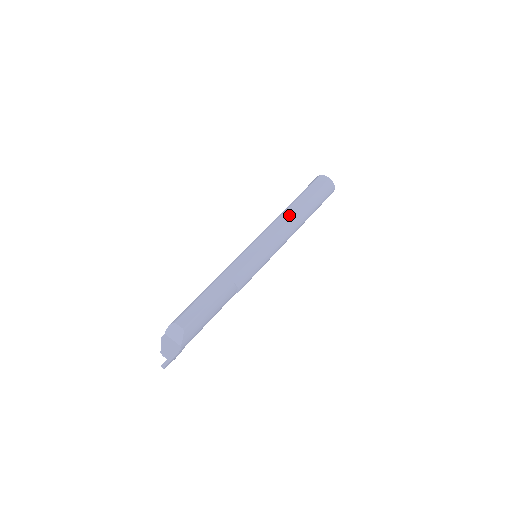
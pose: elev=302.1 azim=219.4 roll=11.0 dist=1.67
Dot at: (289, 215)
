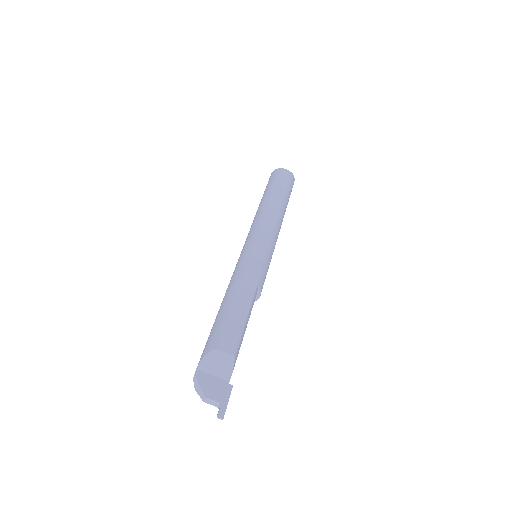
Dot at: (275, 208)
